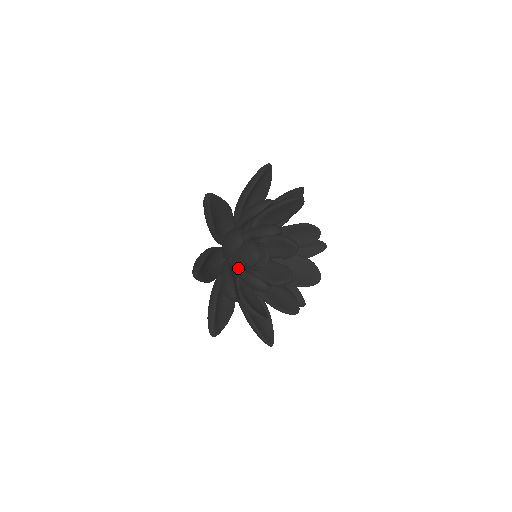
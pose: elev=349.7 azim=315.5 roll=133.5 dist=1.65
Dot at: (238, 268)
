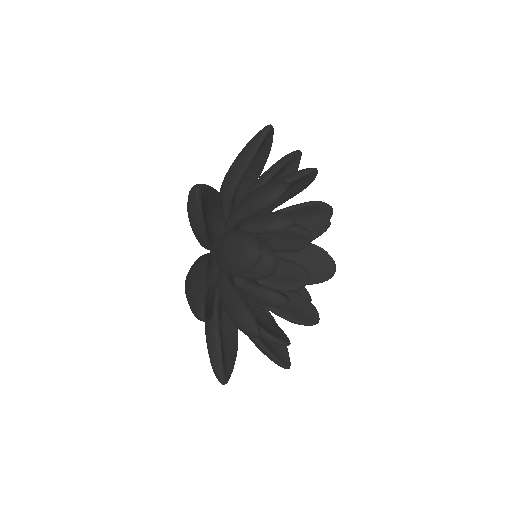
Dot at: (238, 279)
